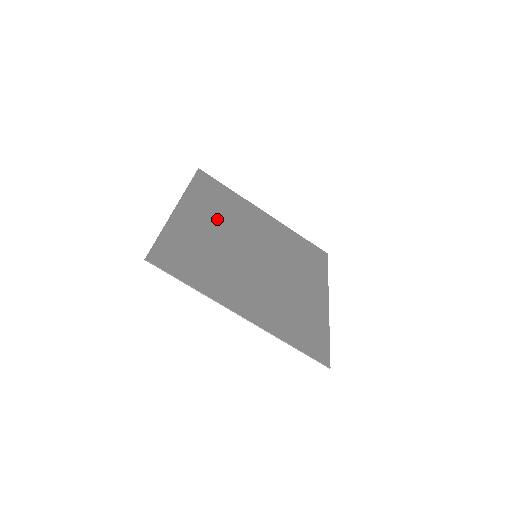
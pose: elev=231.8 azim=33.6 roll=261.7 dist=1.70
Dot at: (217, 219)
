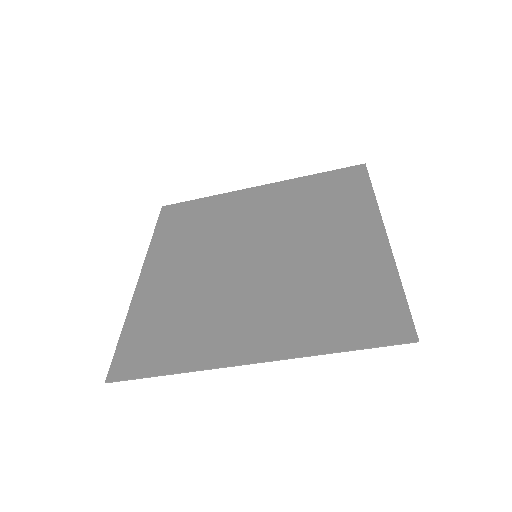
Dot at: (193, 250)
